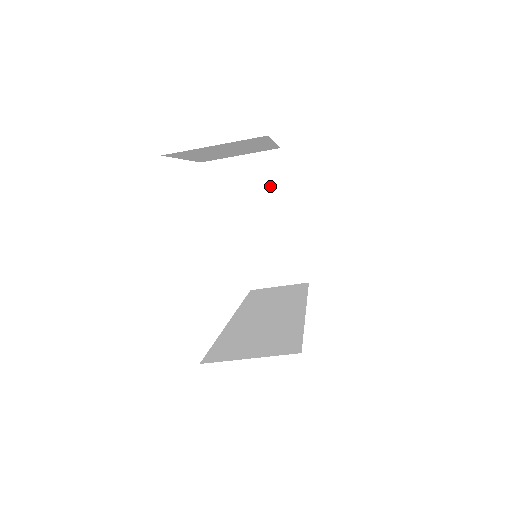
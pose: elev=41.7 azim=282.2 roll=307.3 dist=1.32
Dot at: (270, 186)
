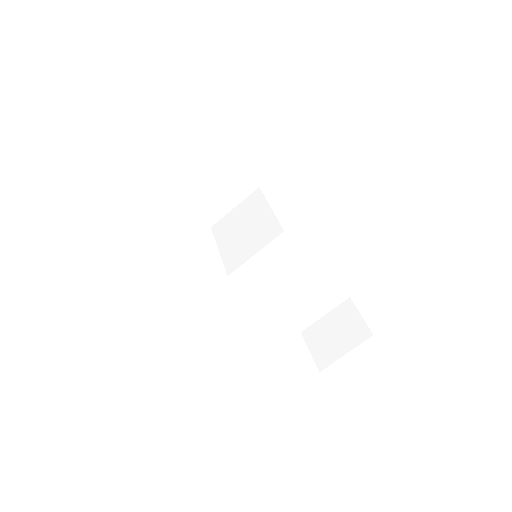
Dot at: (257, 210)
